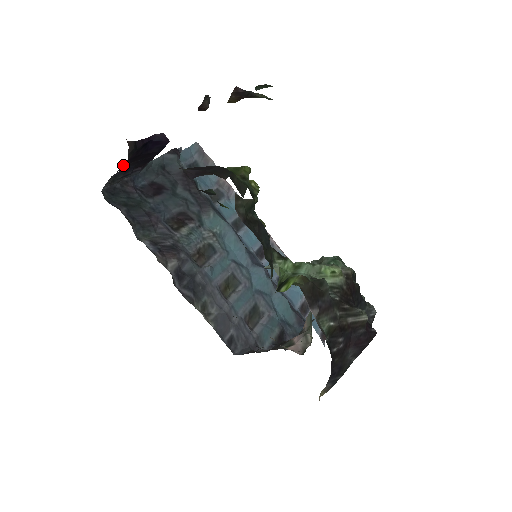
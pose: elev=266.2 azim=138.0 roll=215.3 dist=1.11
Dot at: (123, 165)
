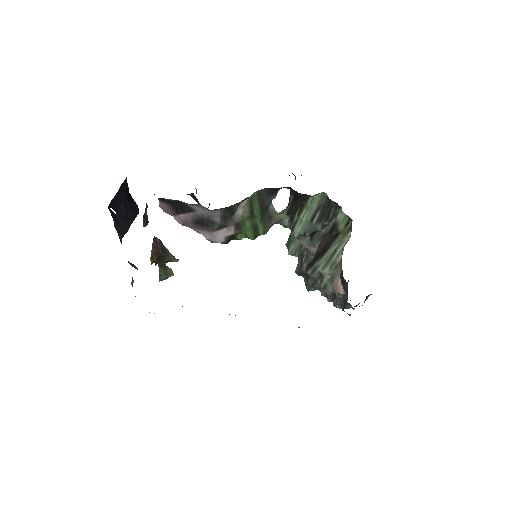
Dot at: (121, 187)
